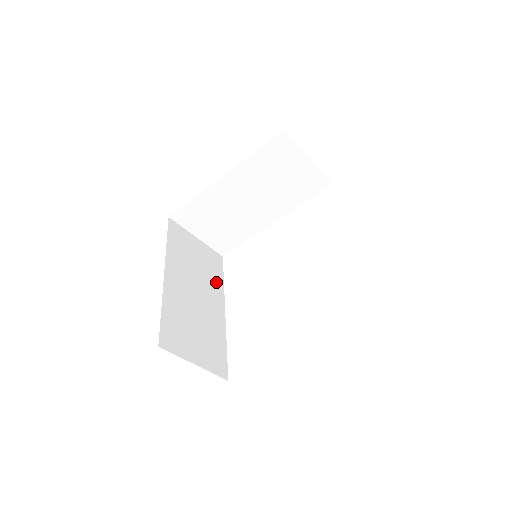
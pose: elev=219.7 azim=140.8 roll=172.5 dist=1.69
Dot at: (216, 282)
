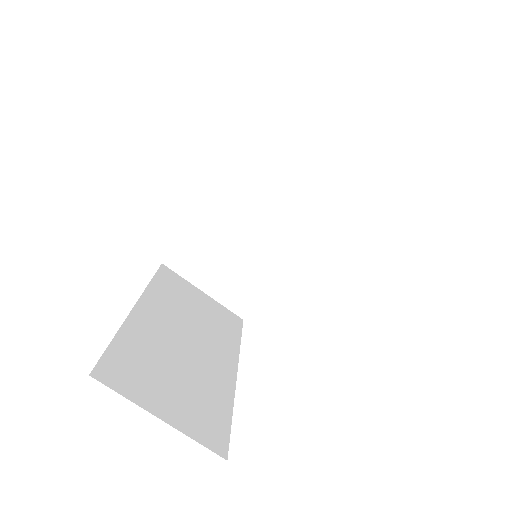
Dot at: (226, 339)
